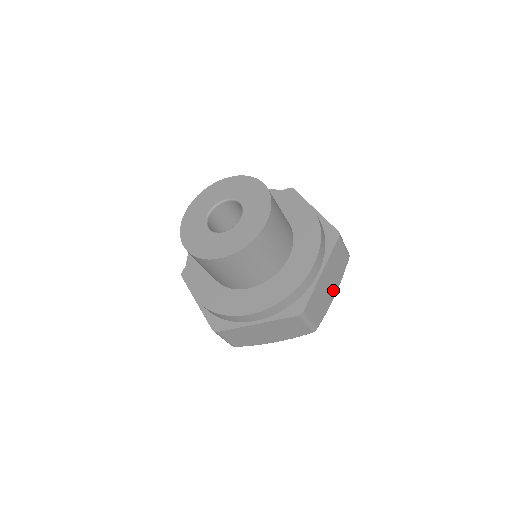
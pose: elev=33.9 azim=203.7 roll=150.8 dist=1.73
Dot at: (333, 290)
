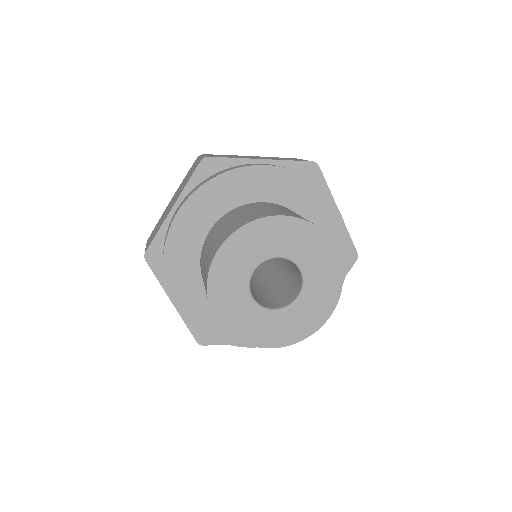
Dot at: occluded
